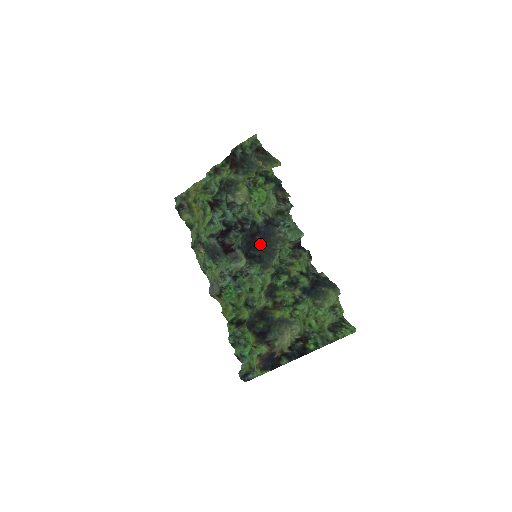
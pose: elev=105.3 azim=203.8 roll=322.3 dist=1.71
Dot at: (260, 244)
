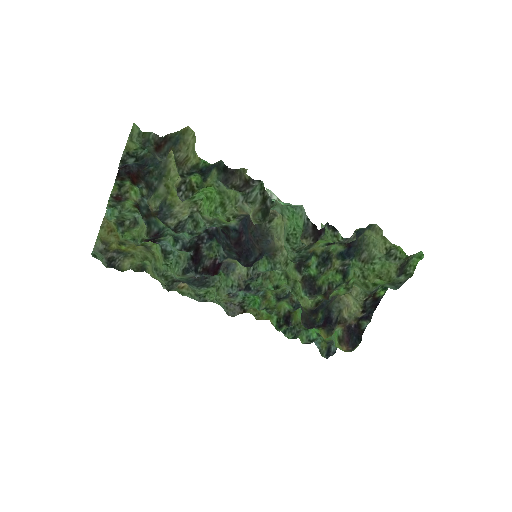
Dot at: (249, 240)
